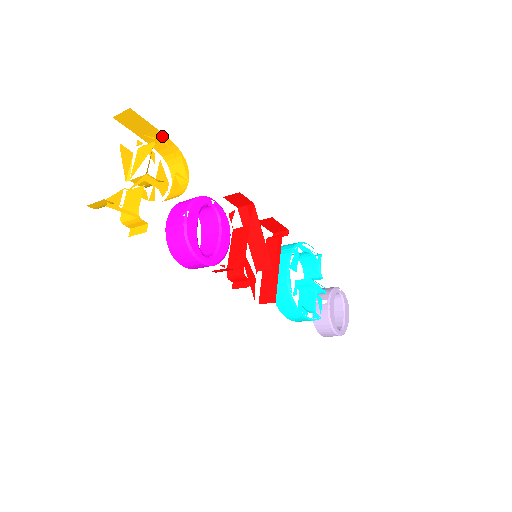
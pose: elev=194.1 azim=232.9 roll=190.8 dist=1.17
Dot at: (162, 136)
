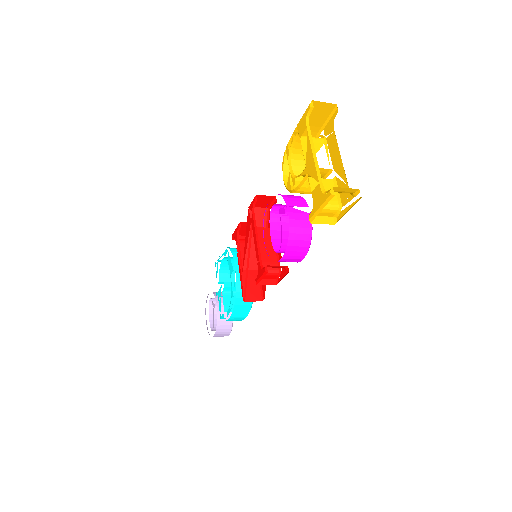
Dot at: (313, 134)
